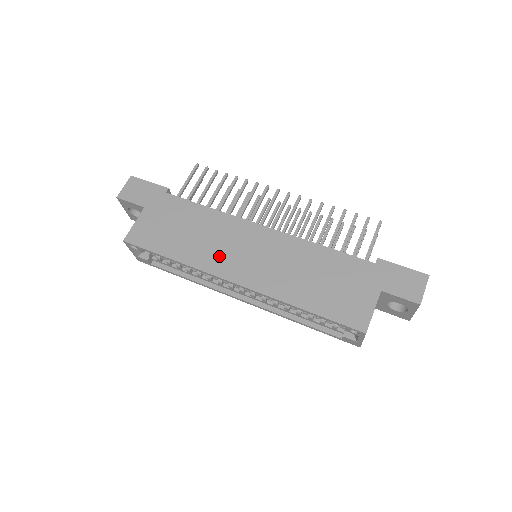
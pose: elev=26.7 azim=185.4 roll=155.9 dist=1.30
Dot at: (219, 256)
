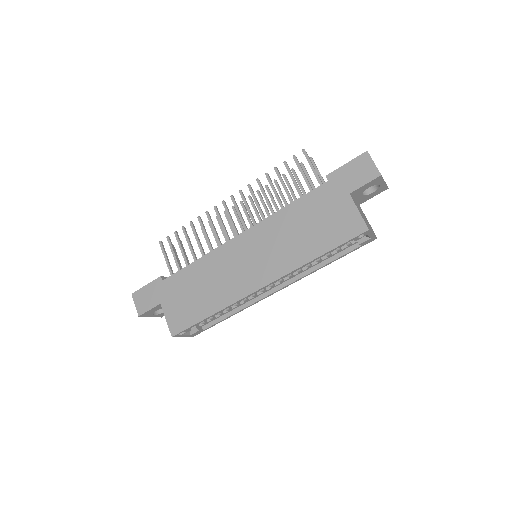
Dot at: (235, 282)
